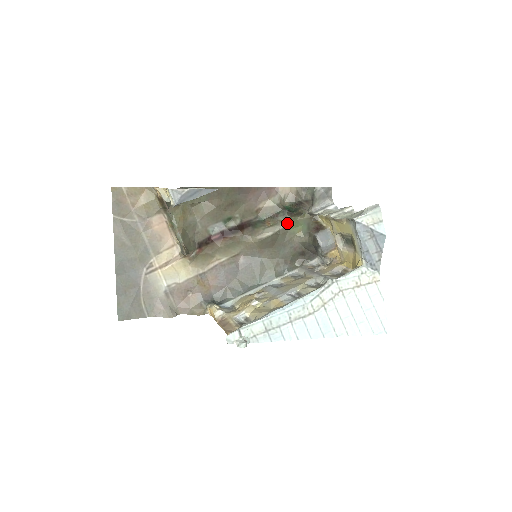
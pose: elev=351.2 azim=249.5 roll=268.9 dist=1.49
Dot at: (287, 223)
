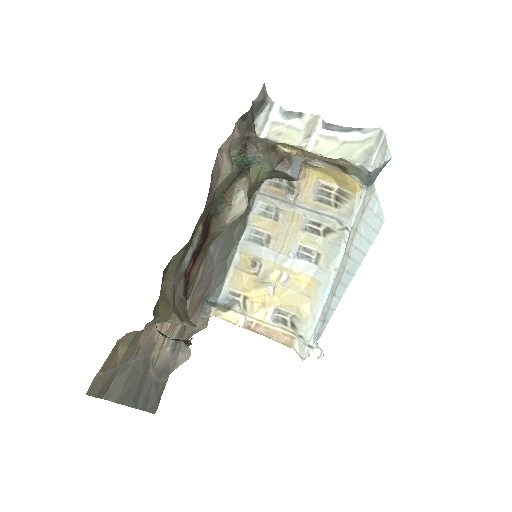
Dot at: (248, 179)
